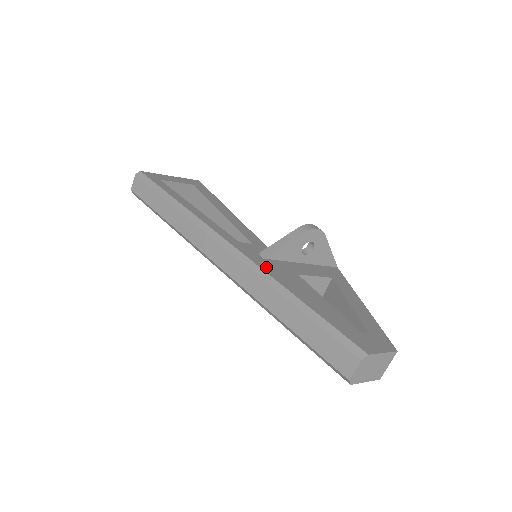
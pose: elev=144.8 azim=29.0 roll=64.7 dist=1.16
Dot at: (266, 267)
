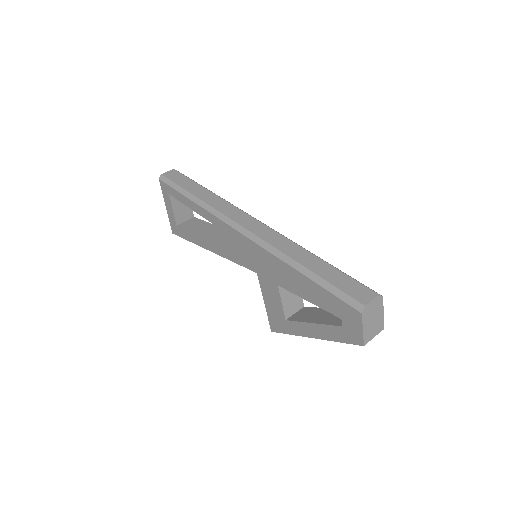
Dot at: occluded
